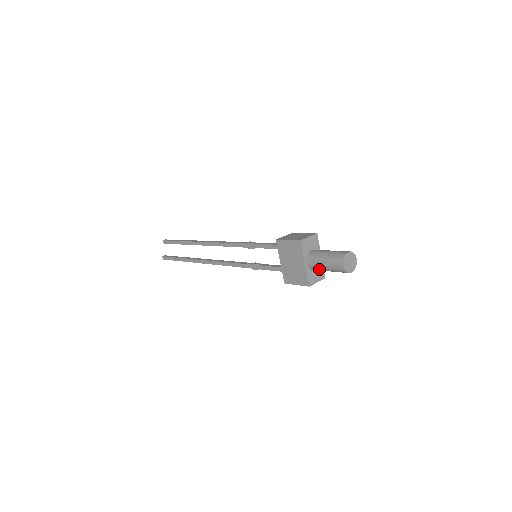
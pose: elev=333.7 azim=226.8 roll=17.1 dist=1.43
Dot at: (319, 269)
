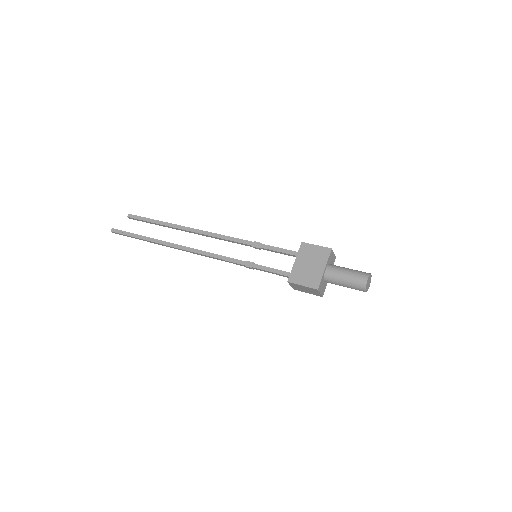
Dot at: (335, 279)
